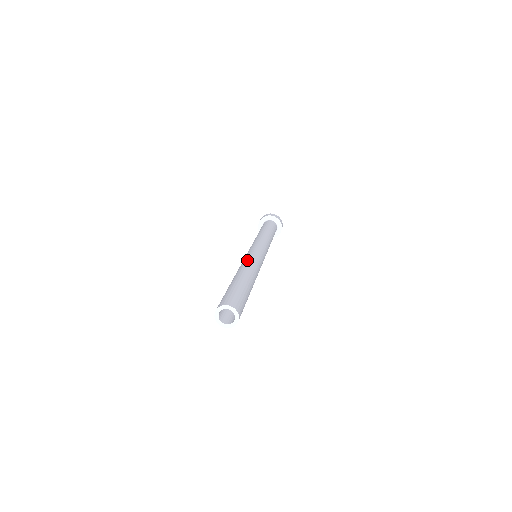
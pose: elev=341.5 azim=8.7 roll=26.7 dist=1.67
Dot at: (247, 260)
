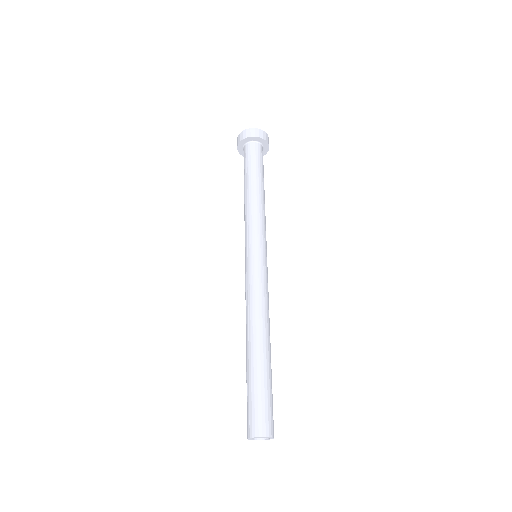
Dot at: (260, 297)
